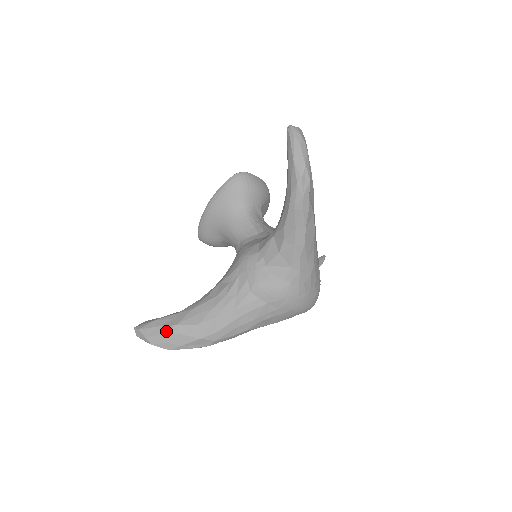
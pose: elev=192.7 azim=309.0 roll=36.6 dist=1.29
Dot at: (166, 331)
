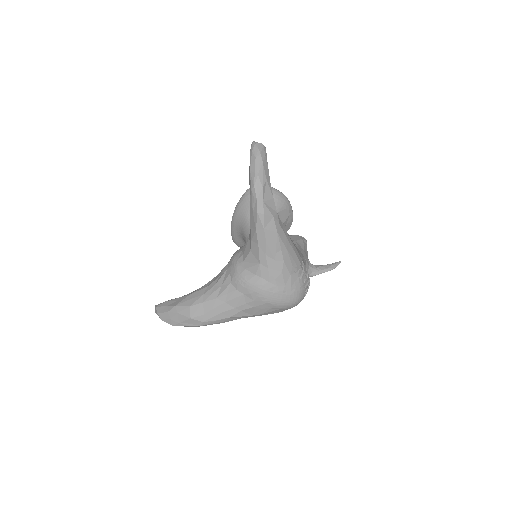
Dot at: (169, 310)
